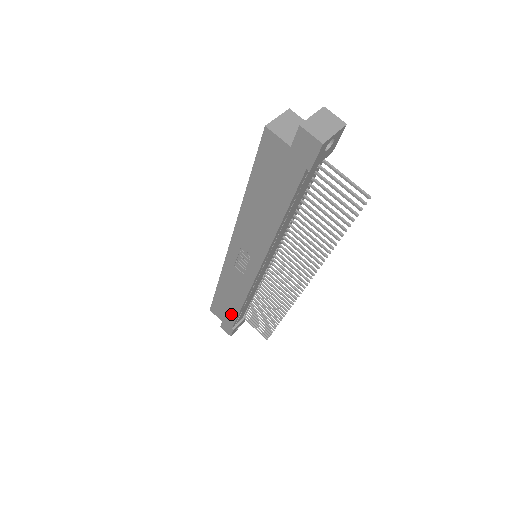
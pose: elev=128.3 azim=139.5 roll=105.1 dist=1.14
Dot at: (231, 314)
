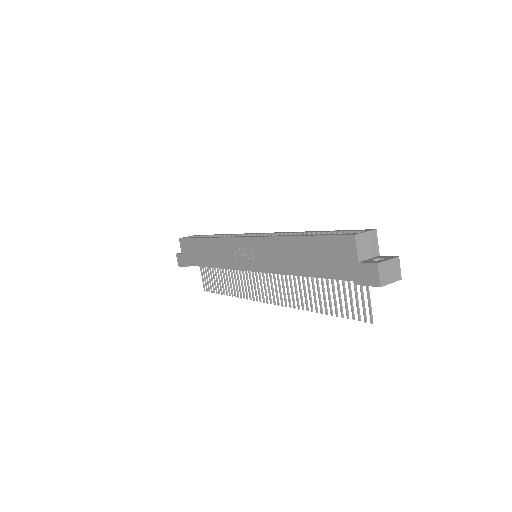
Dot at: (196, 260)
